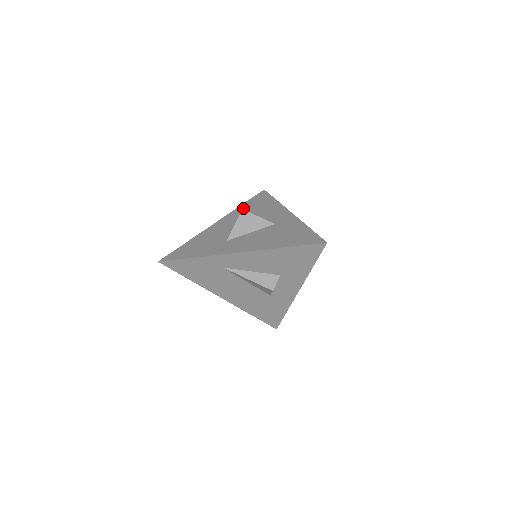
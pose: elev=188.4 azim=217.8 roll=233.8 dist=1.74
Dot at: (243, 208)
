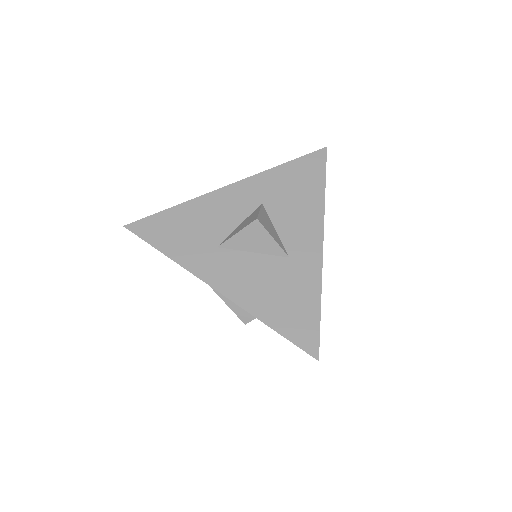
Dot at: (276, 177)
